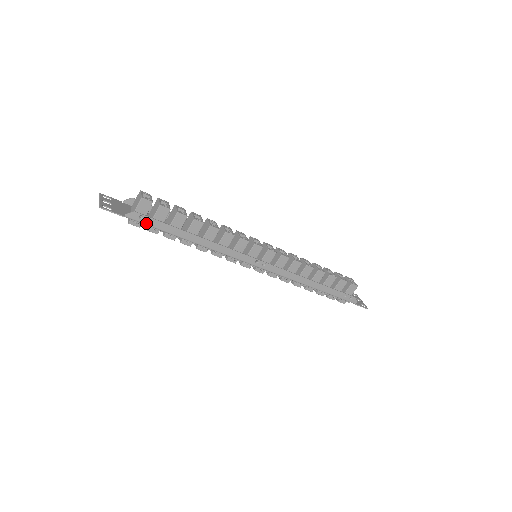
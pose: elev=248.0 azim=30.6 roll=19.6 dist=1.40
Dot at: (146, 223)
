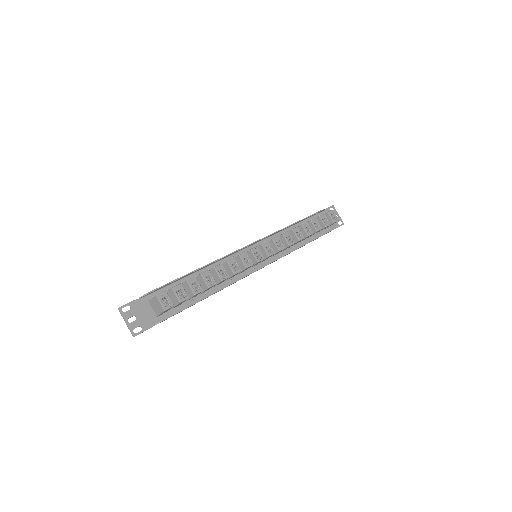
Dot at: occluded
